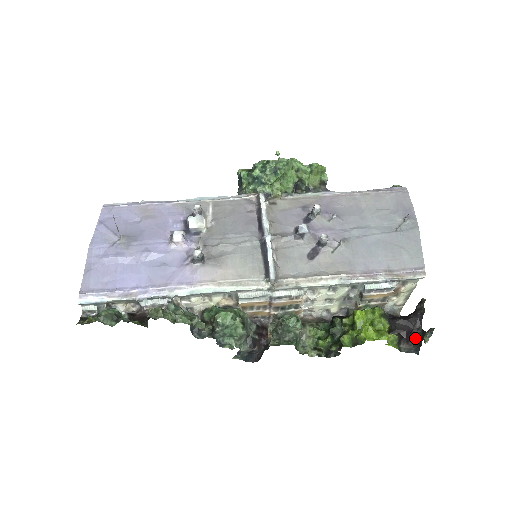
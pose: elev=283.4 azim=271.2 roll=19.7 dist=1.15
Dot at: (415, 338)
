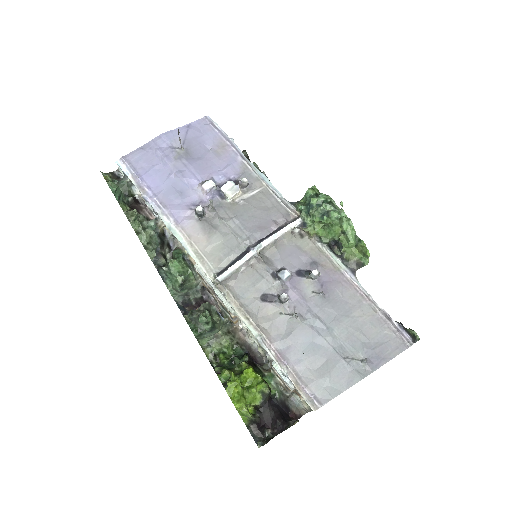
Dot at: (266, 435)
